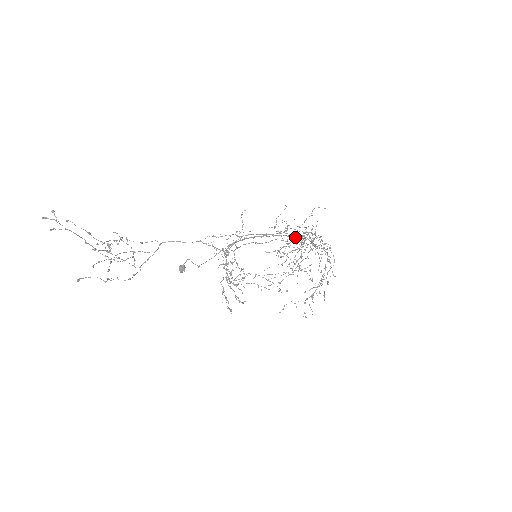
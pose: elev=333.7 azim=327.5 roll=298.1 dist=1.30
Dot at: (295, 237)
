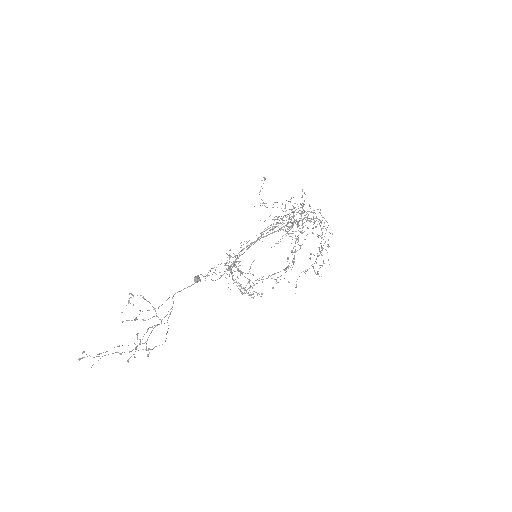
Dot at: occluded
